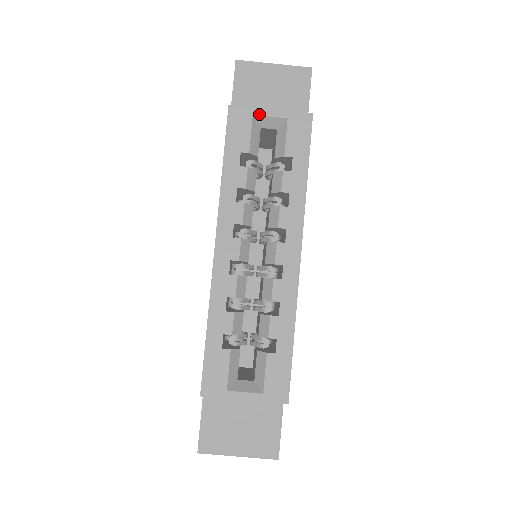
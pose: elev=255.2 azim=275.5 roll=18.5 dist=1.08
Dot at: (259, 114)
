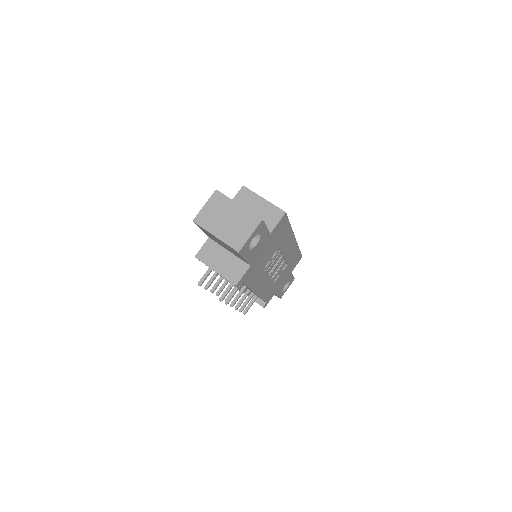
Dot at: occluded
